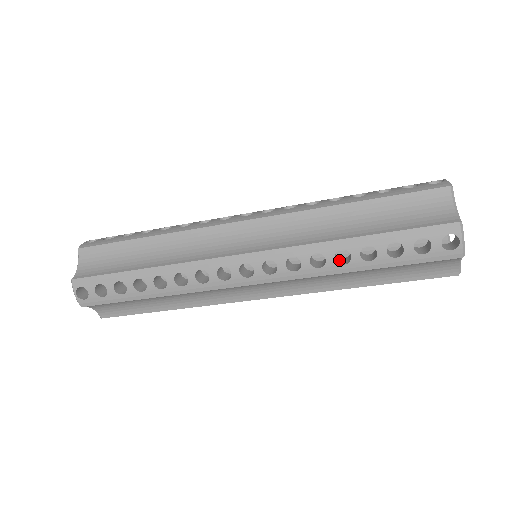
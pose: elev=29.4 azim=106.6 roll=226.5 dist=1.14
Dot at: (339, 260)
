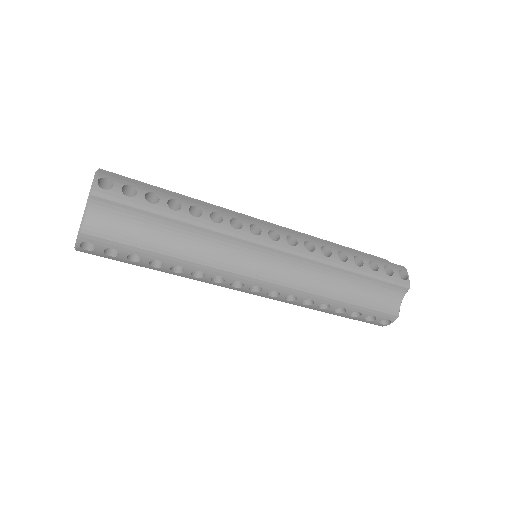
Dot at: occluded
